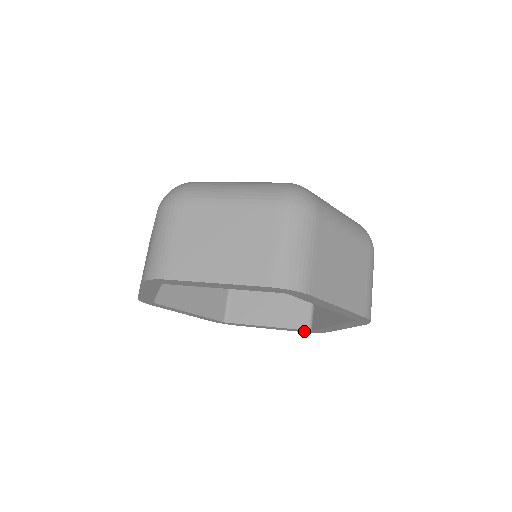
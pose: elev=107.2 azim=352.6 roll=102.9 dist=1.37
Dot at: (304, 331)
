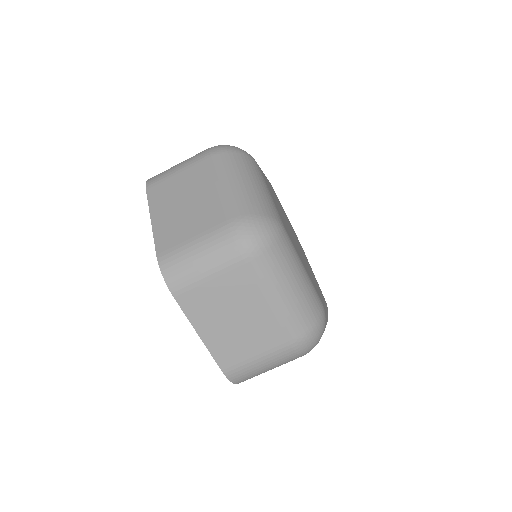
Dot at: occluded
